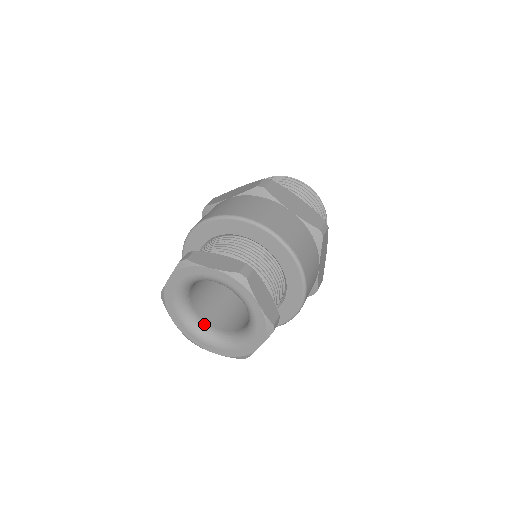
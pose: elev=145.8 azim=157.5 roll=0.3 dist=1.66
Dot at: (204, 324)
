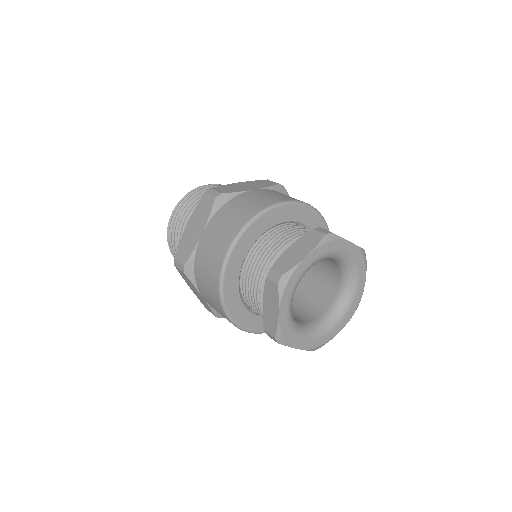
Dot at: (314, 323)
